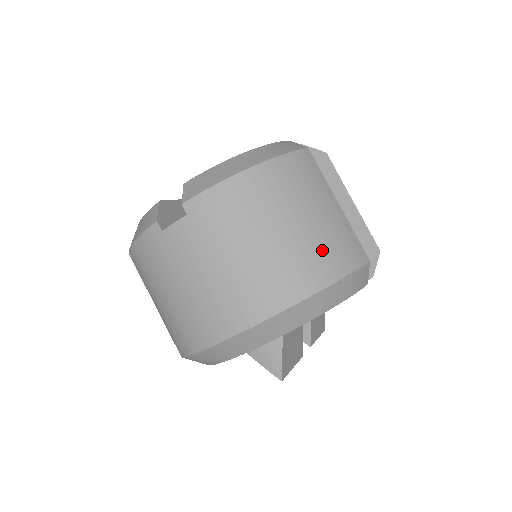
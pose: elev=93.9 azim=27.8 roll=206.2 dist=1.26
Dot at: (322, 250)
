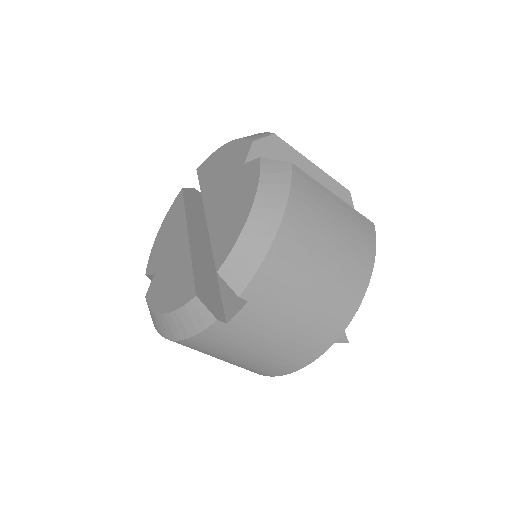
Dot at: (355, 250)
